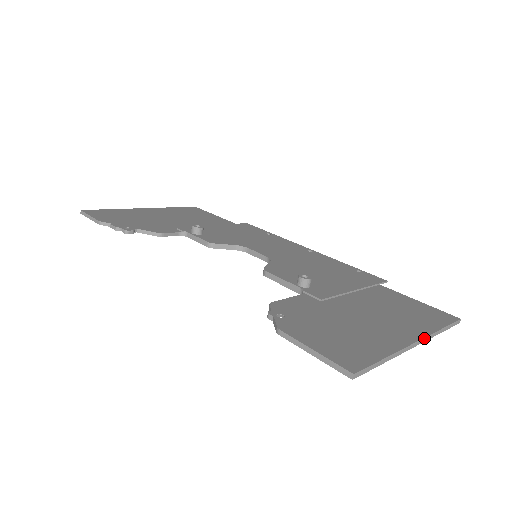
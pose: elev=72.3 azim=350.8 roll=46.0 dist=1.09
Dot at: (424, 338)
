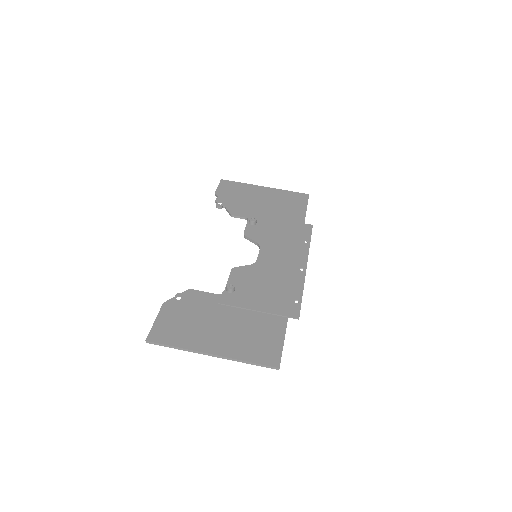
Dot at: (222, 356)
